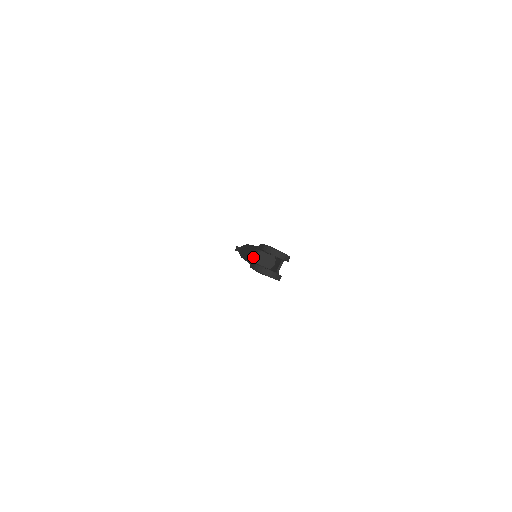
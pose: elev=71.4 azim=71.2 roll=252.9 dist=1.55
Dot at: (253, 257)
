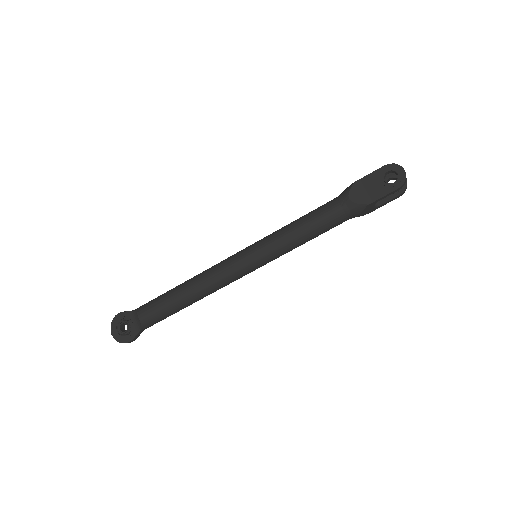
Dot at: occluded
